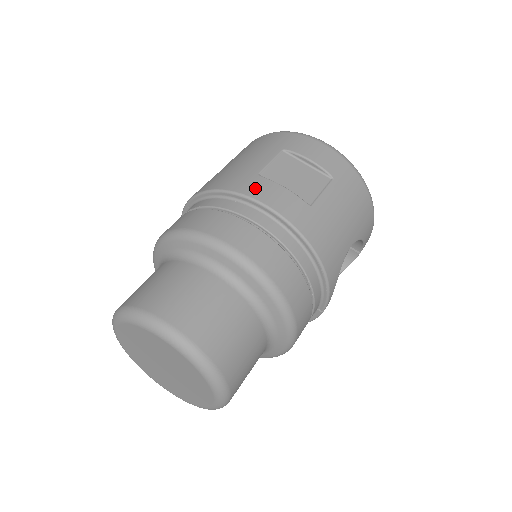
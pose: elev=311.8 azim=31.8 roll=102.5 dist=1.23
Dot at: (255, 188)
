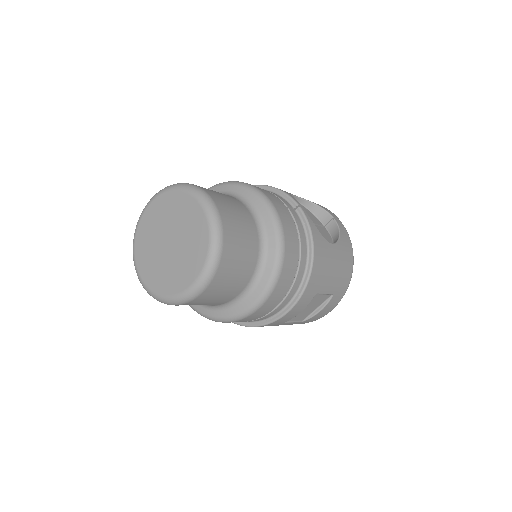
Dot at: occluded
